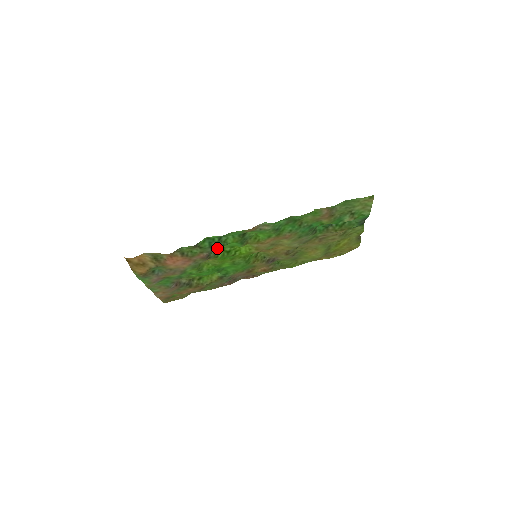
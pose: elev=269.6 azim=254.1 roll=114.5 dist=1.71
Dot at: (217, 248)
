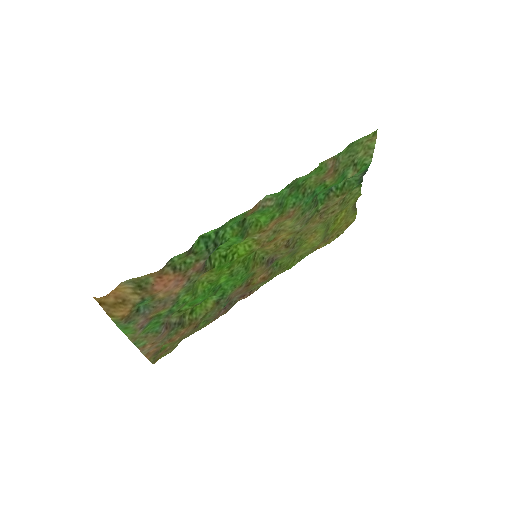
Dot at: occluded
